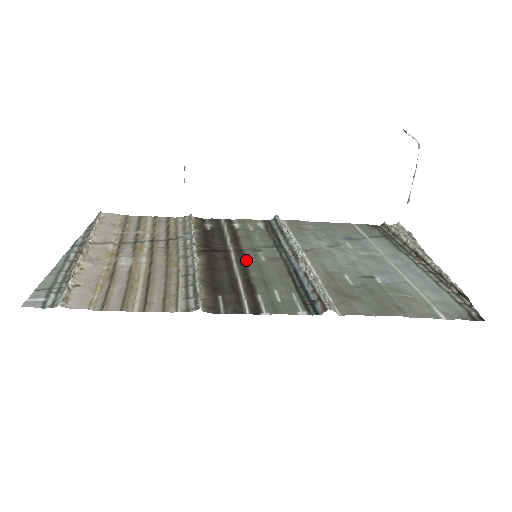
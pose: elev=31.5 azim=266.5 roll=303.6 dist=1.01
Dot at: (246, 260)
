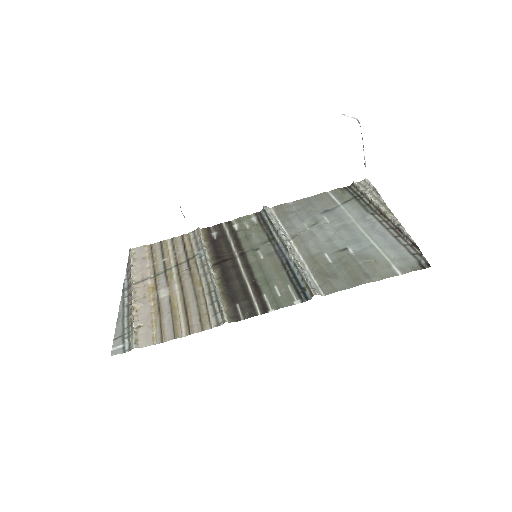
Dot at: (249, 262)
